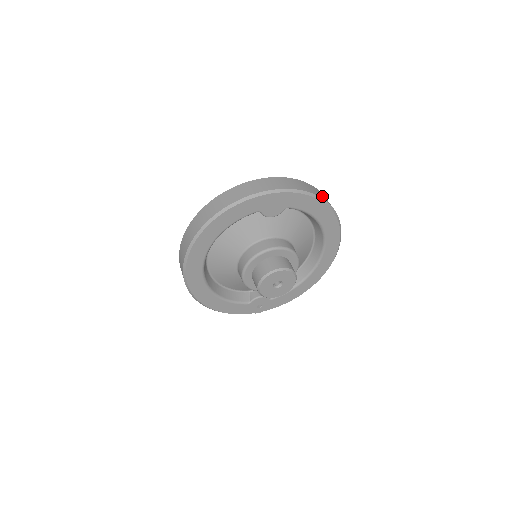
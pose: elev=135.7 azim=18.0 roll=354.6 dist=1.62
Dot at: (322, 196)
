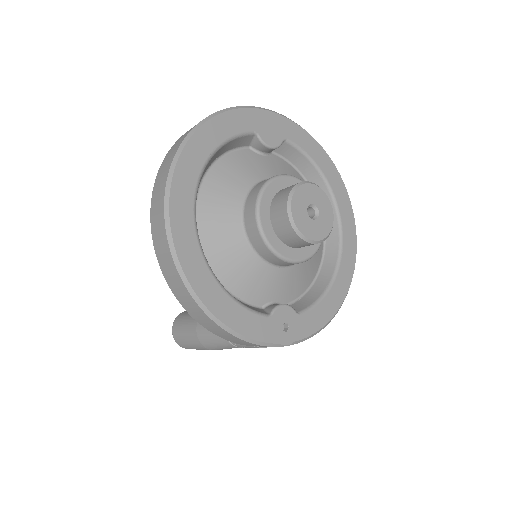
Dot at: occluded
